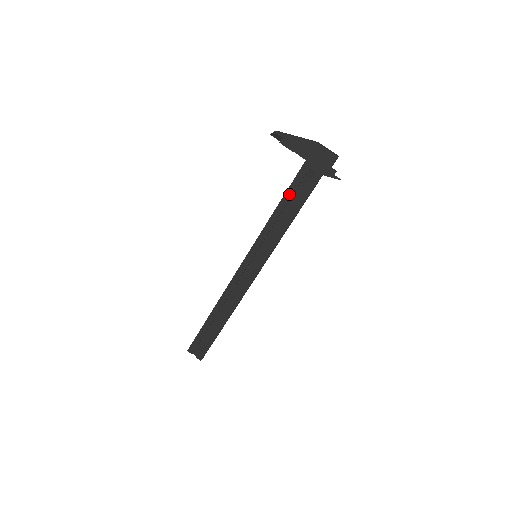
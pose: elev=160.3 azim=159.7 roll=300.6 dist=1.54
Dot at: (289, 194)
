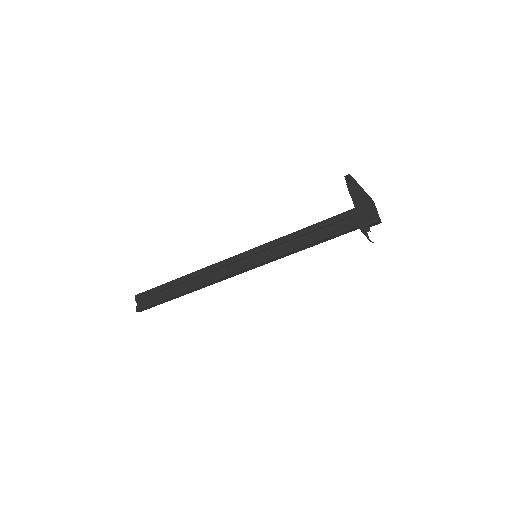
Dot at: (322, 224)
